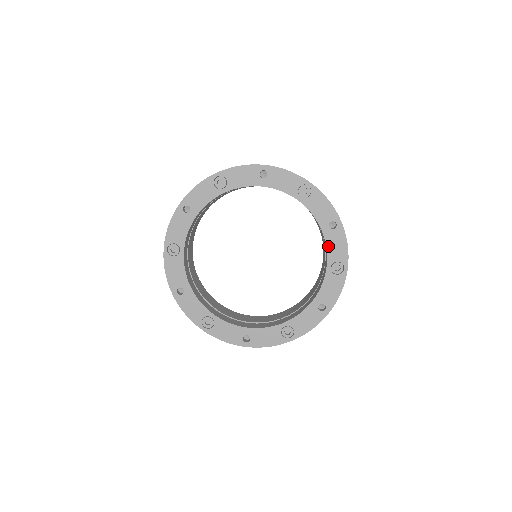
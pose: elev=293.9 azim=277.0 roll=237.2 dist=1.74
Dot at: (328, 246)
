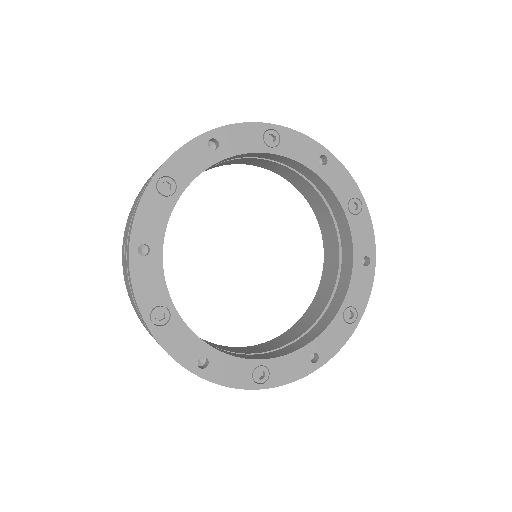
Dot at: (332, 187)
